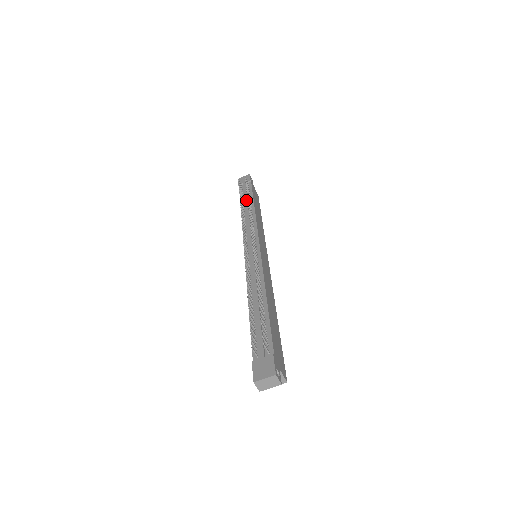
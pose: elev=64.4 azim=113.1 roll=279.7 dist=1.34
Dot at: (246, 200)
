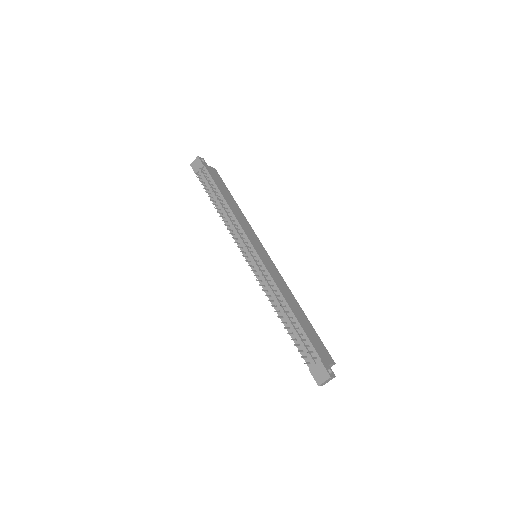
Dot at: (214, 196)
